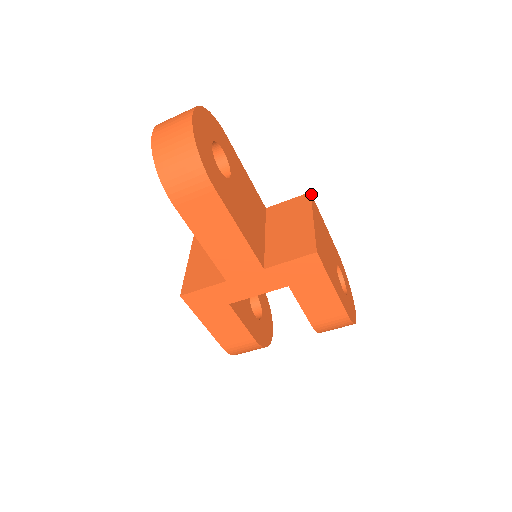
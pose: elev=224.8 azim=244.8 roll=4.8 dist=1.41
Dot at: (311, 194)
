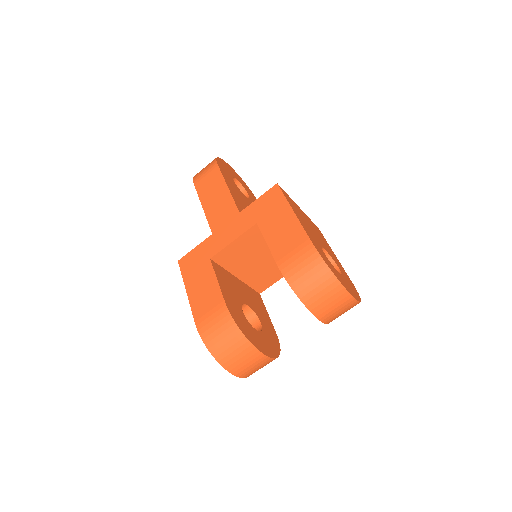
Dot at: occluded
